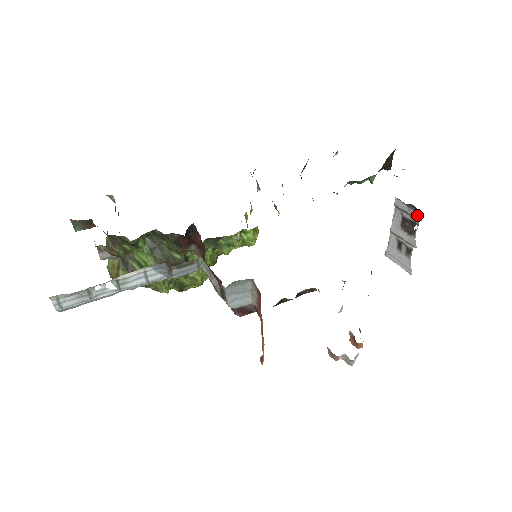
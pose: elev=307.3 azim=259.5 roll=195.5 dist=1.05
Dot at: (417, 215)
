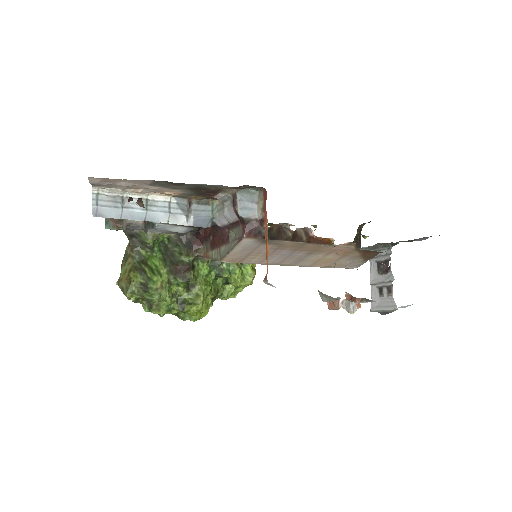
Dot at: (387, 251)
